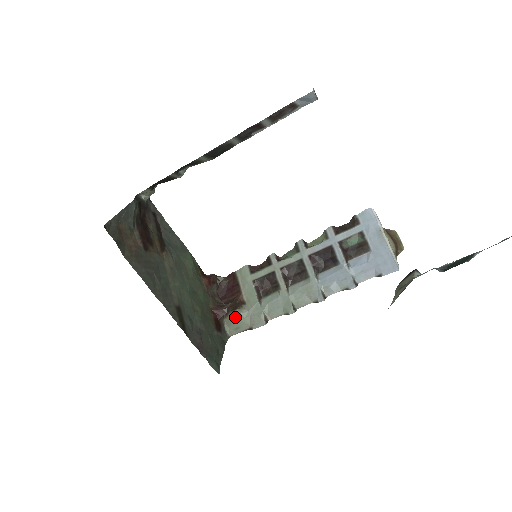
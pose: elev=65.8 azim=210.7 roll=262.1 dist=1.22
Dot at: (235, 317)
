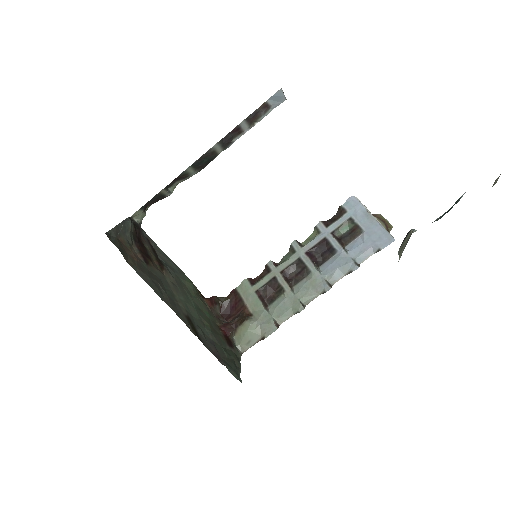
Dot at: (245, 330)
